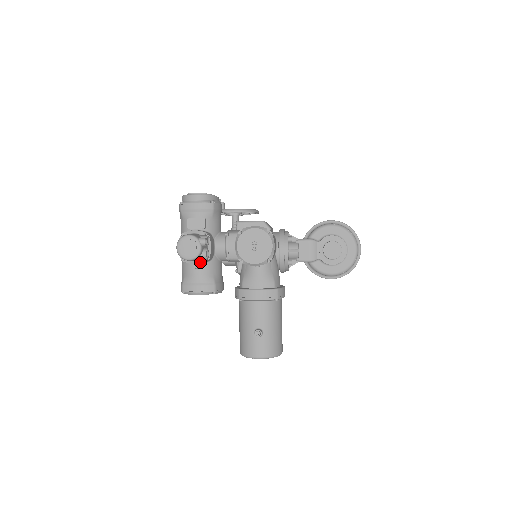
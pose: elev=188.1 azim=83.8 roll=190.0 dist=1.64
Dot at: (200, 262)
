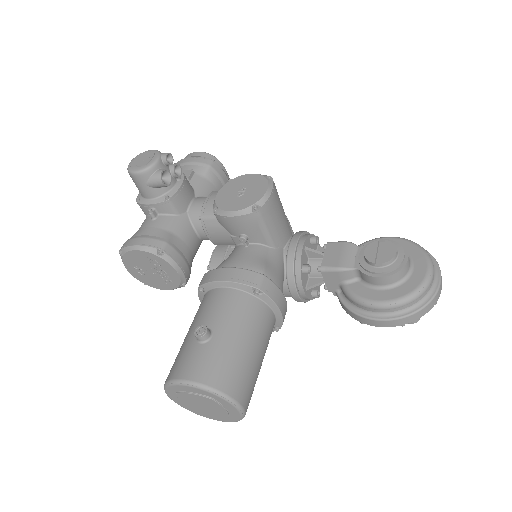
Dot at: (157, 201)
